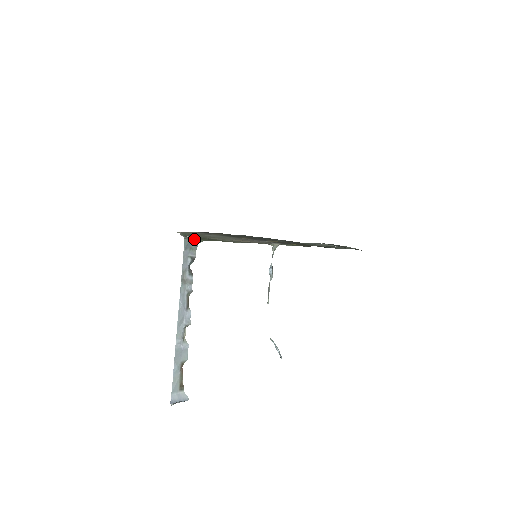
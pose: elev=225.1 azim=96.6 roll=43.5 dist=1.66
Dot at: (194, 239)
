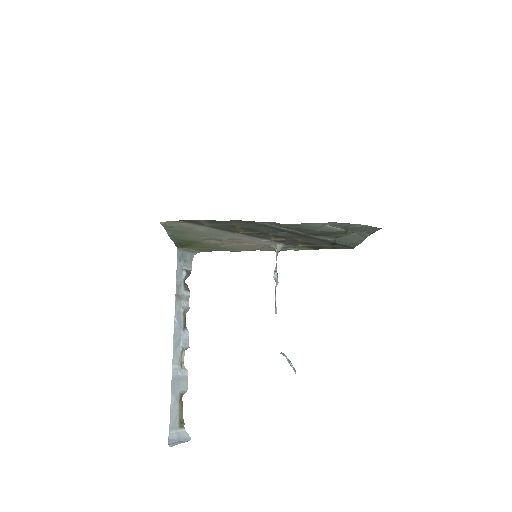
Dot at: (188, 250)
